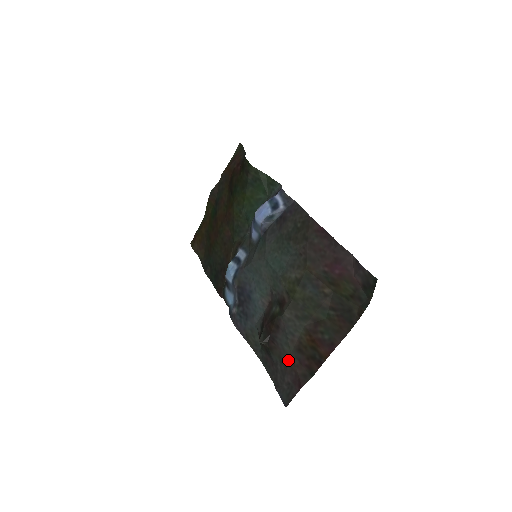
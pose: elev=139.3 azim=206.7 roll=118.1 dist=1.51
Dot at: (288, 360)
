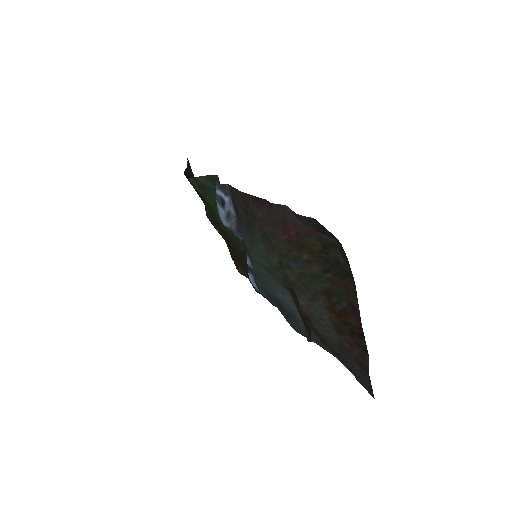
Dot at: (341, 347)
